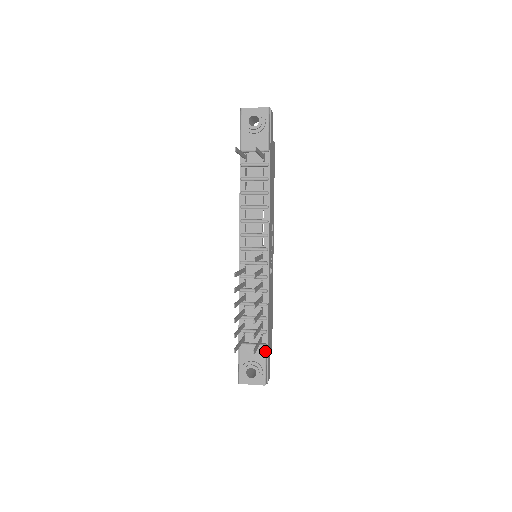
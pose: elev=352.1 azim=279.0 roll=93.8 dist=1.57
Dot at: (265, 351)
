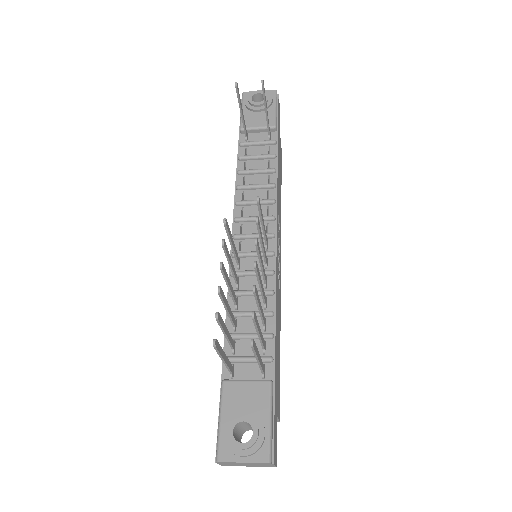
Dot at: (270, 391)
